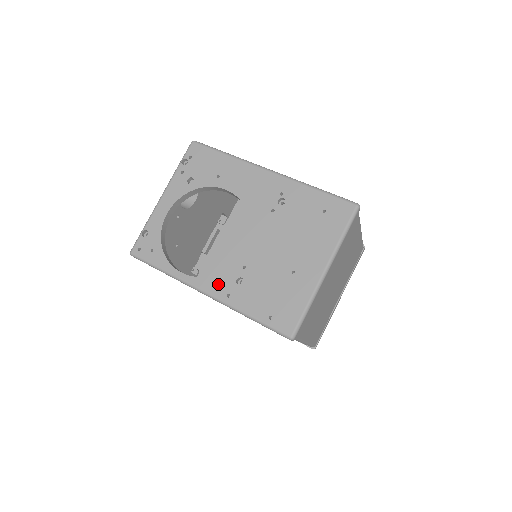
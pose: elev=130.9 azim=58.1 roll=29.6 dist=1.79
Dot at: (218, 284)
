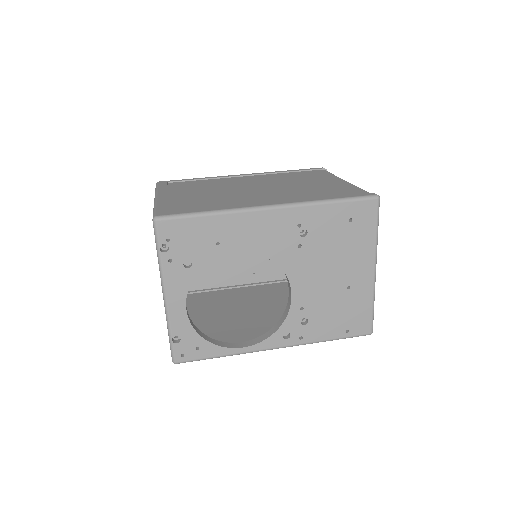
Dot at: occluded
